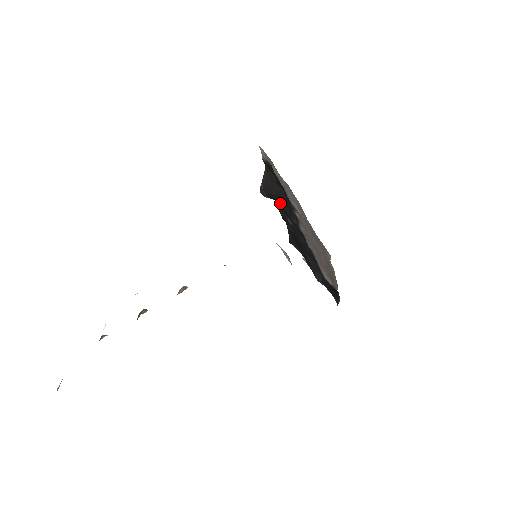
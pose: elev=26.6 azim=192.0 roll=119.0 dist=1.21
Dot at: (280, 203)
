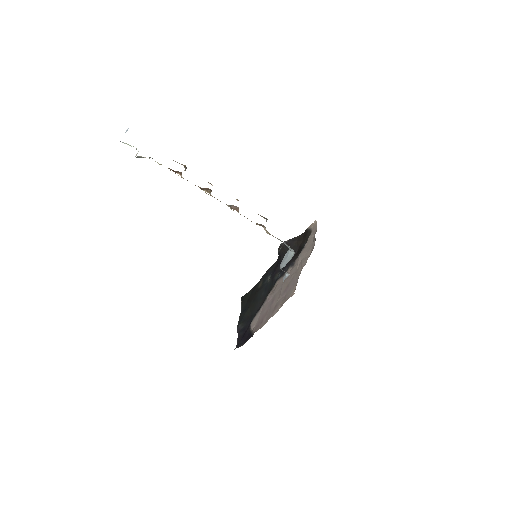
Dot at: occluded
